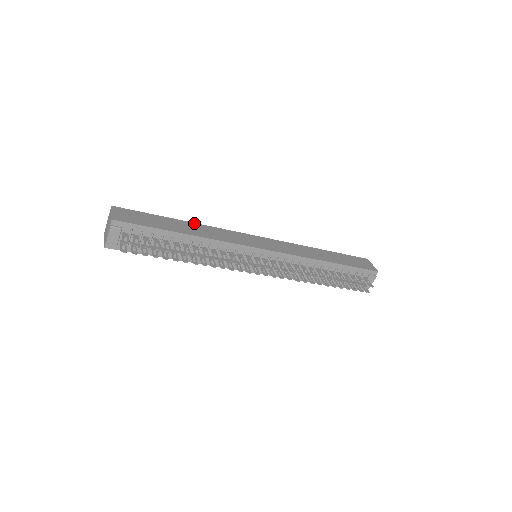
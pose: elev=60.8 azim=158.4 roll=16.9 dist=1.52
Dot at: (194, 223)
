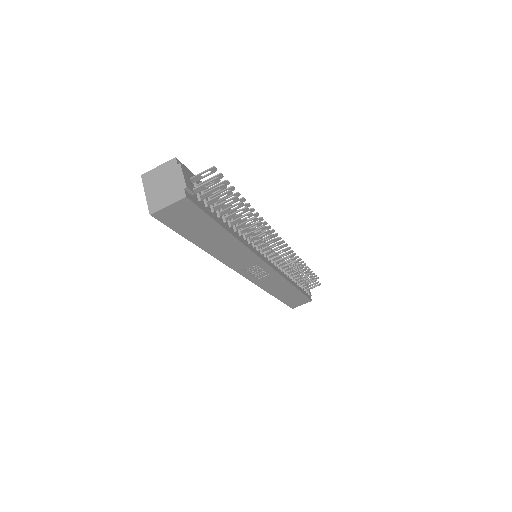
Dot at: occluded
